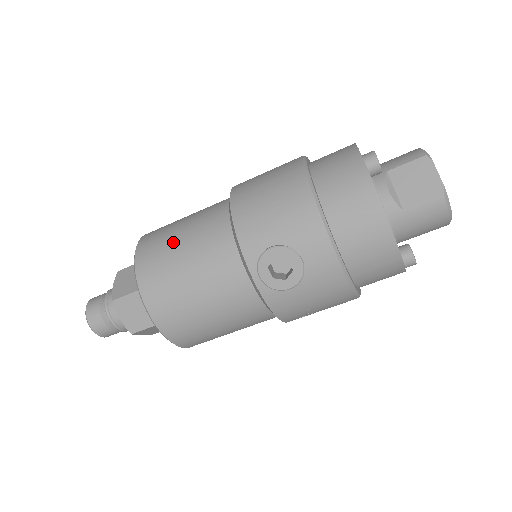
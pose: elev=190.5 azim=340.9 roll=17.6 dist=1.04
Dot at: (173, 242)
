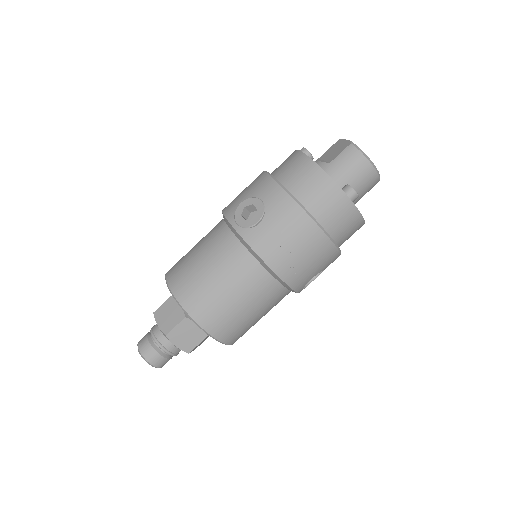
Dot at: occluded
